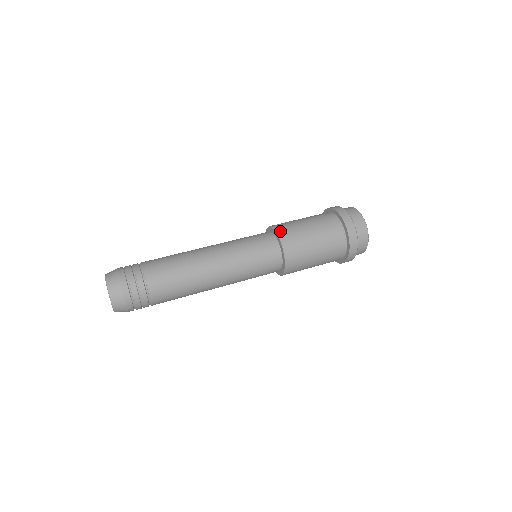
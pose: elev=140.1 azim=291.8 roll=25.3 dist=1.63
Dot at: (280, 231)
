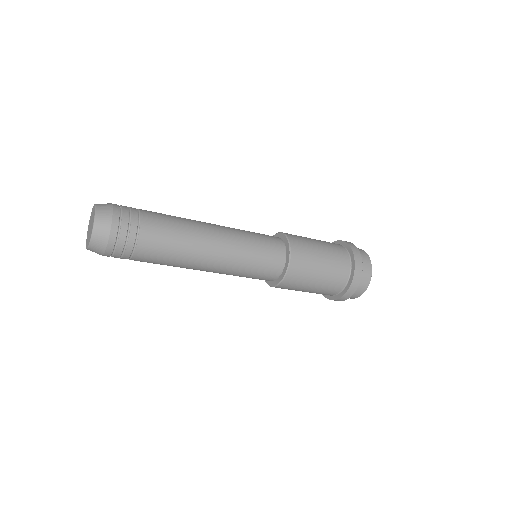
Dot at: occluded
